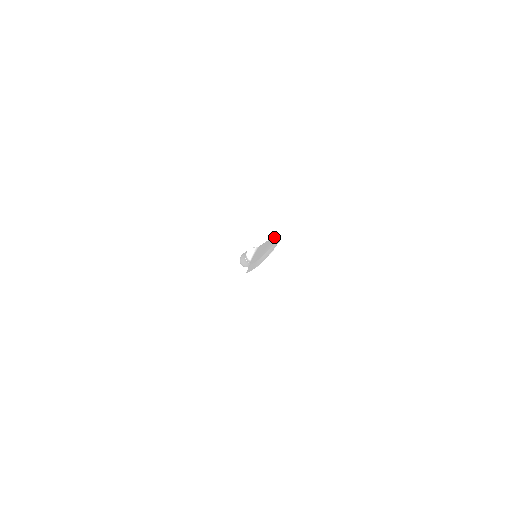
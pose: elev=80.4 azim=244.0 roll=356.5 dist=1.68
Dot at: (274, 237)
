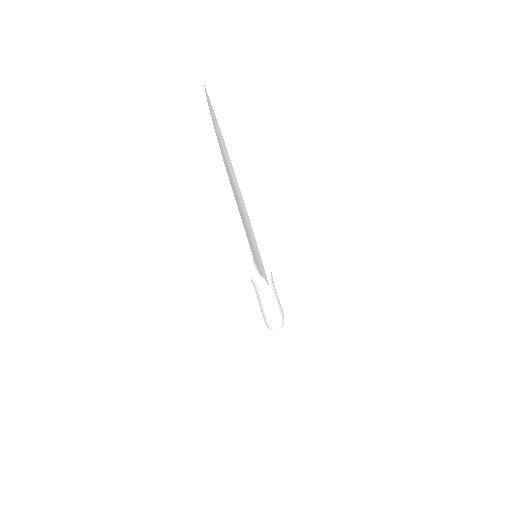
Dot at: occluded
